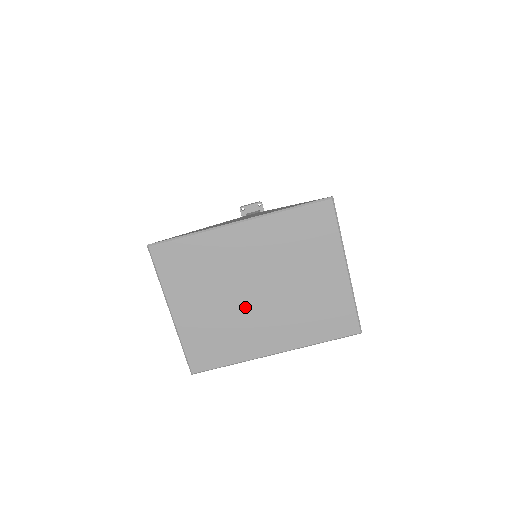
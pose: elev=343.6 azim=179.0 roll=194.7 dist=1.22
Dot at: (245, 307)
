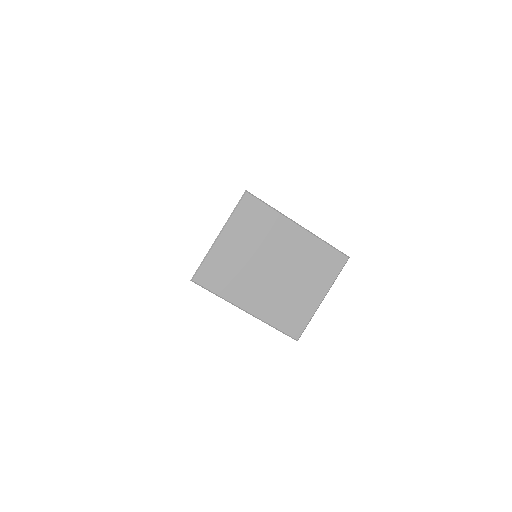
Dot at: (258, 271)
